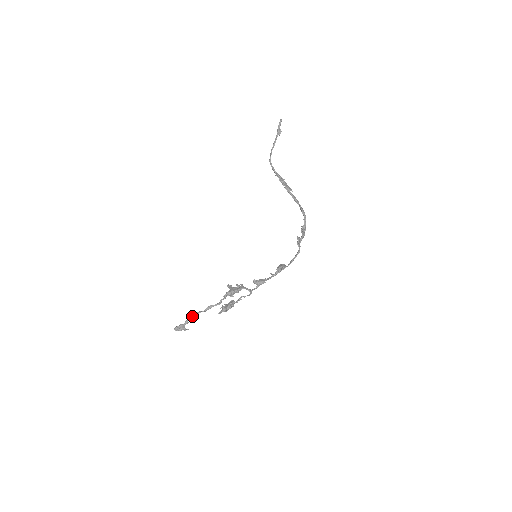
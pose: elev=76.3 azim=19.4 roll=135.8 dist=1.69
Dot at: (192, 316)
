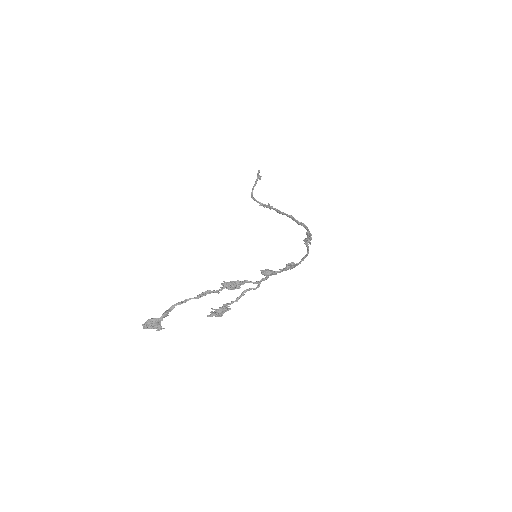
Dot at: (177, 304)
